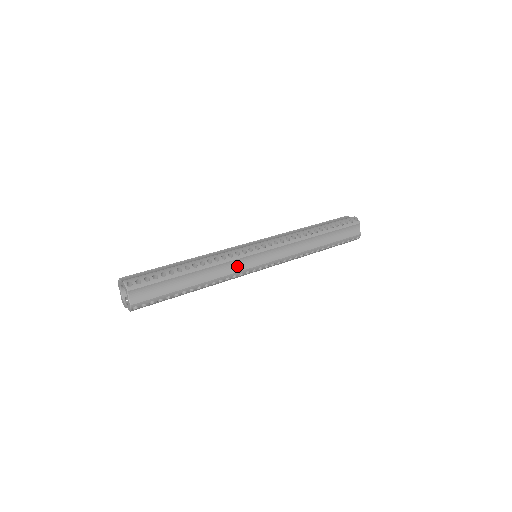
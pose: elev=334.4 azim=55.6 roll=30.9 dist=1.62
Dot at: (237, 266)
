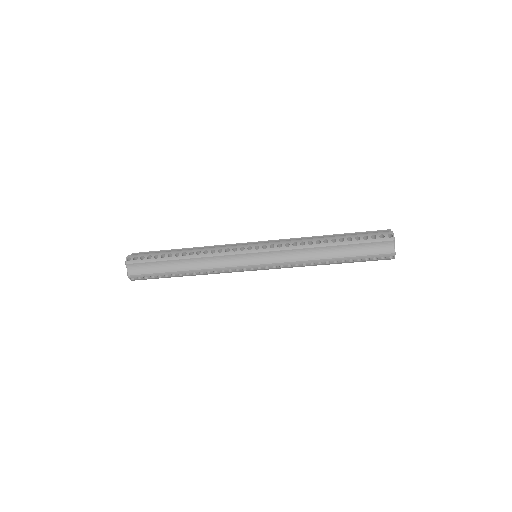
Dot at: (225, 262)
